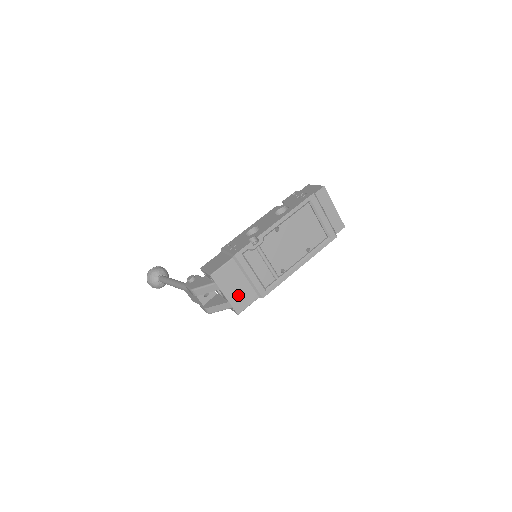
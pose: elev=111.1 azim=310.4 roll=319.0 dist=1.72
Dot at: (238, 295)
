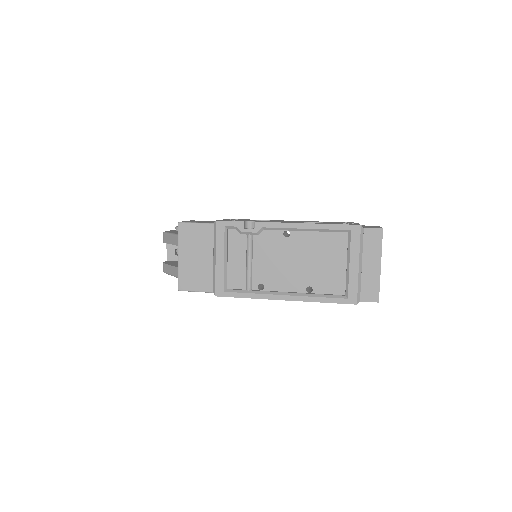
Dot at: (192, 269)
